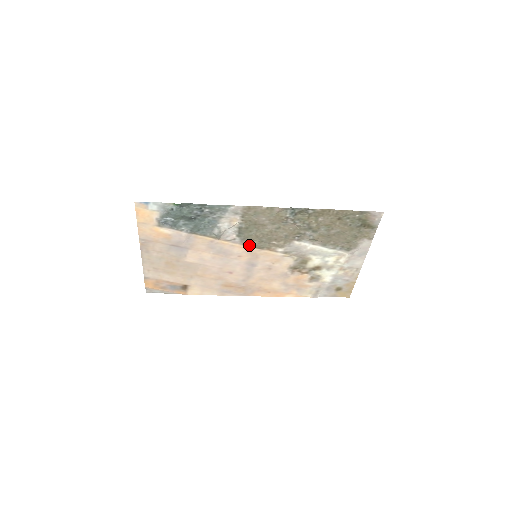
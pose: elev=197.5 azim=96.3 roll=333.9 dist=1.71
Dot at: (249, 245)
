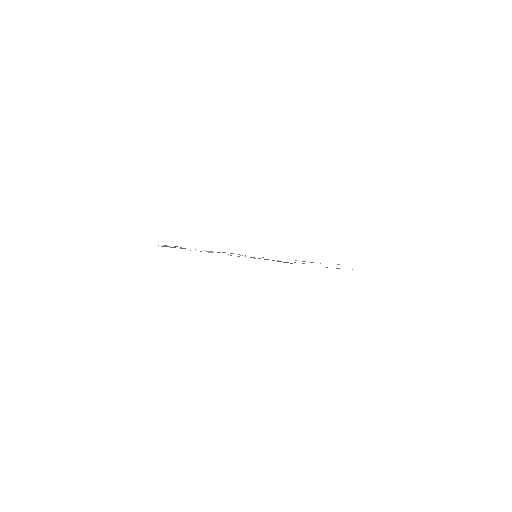
Dot at: occluded
